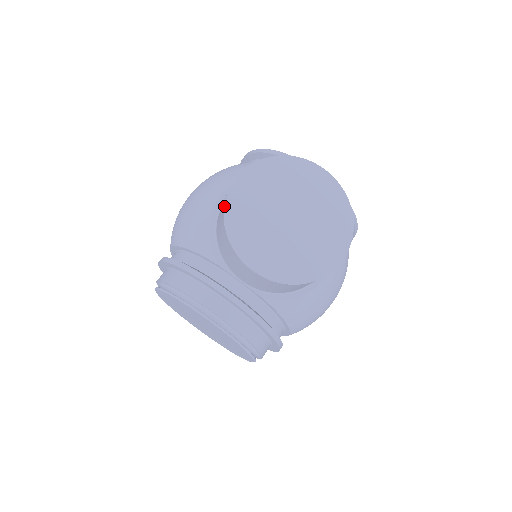
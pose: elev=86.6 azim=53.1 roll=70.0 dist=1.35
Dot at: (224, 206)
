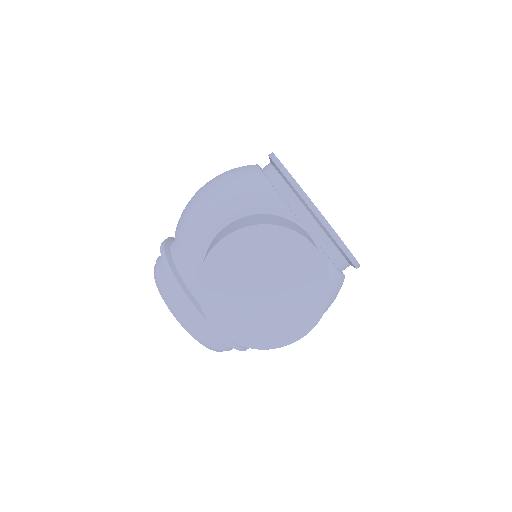
Dot at: (202, 265)
